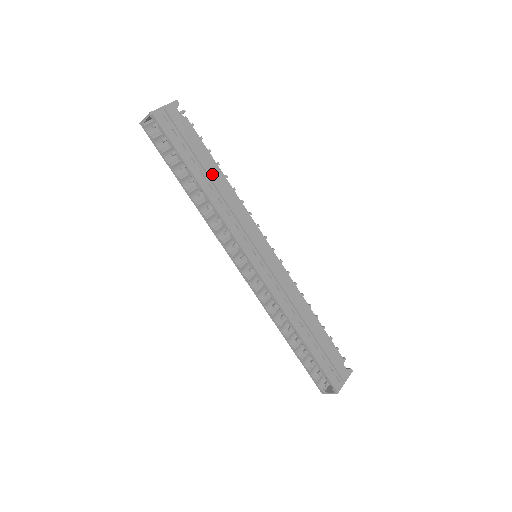
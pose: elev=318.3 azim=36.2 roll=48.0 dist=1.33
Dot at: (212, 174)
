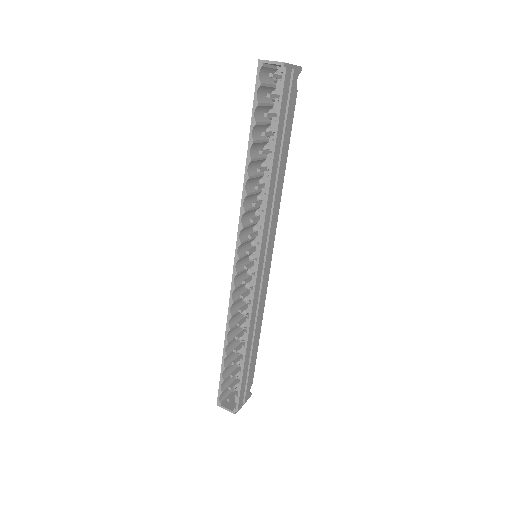
Dot at: (281, 159)
